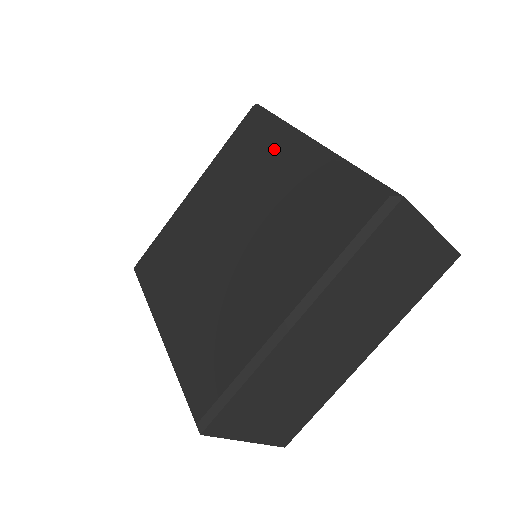
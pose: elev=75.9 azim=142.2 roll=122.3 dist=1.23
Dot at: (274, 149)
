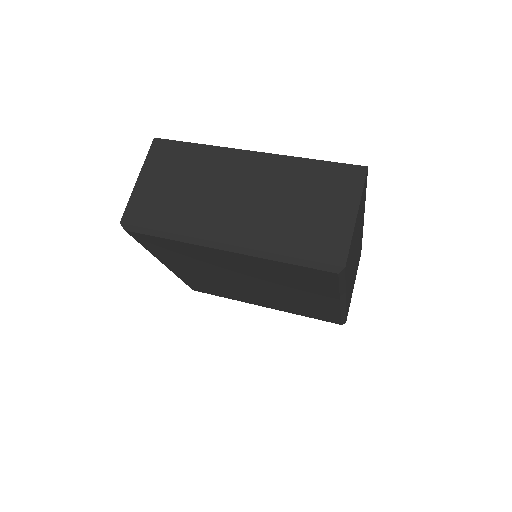
Dot at: (201, 253)
